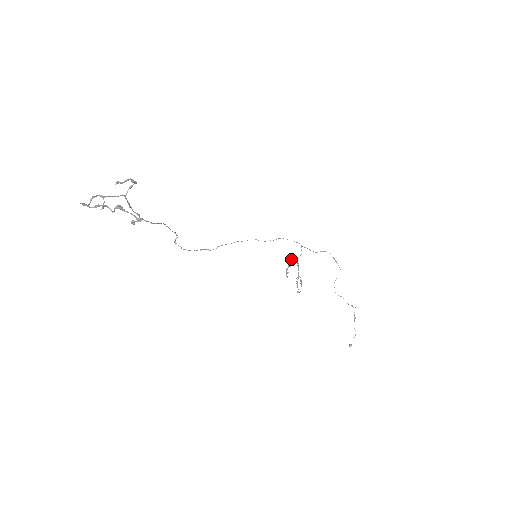
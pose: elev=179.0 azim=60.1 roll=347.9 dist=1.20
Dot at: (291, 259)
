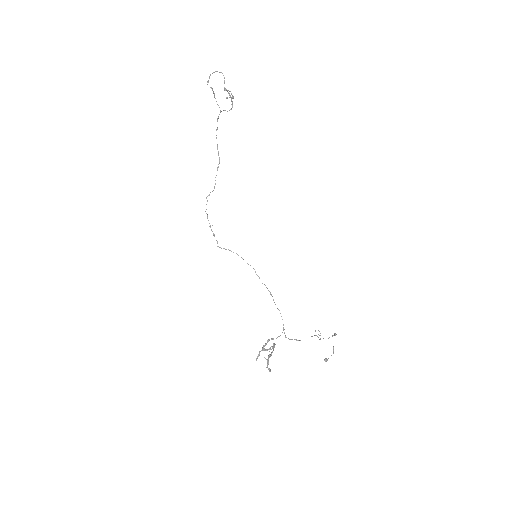
Dot at: occluded
